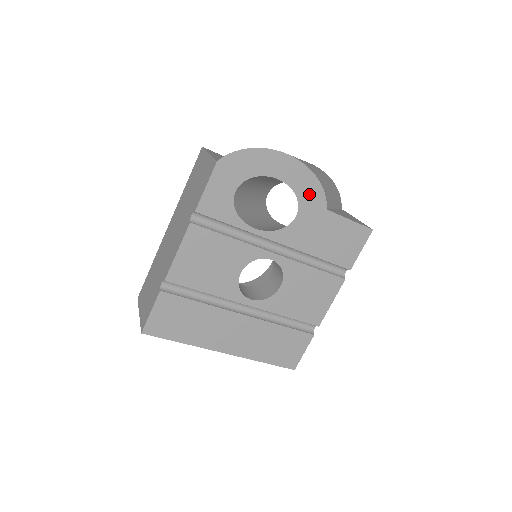
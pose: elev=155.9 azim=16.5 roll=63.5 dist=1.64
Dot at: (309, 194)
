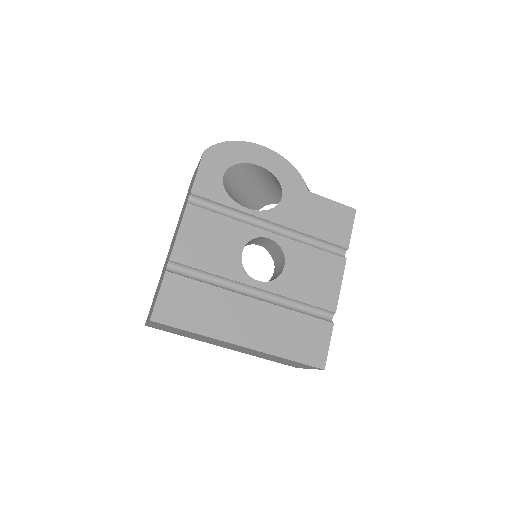
Dot at: (288, 178)
